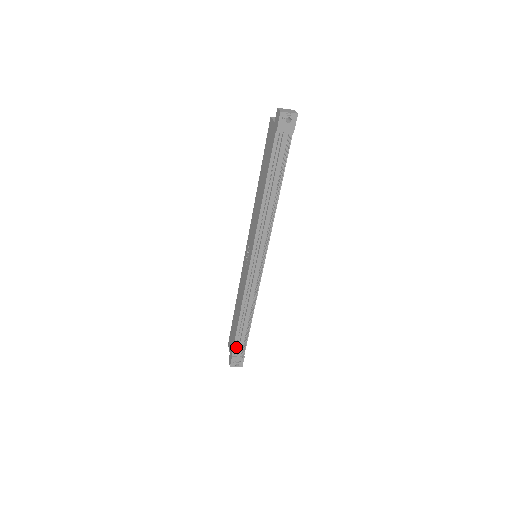
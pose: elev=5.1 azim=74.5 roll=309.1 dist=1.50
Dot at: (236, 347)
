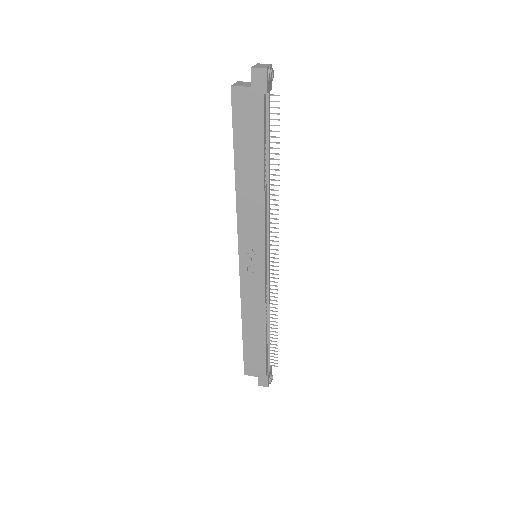
Dot at: (266, 363)
